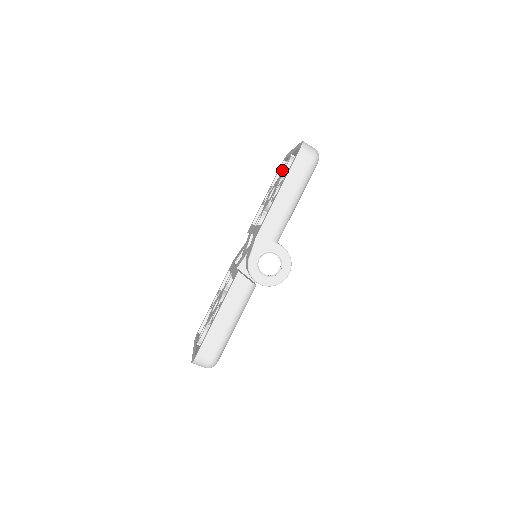
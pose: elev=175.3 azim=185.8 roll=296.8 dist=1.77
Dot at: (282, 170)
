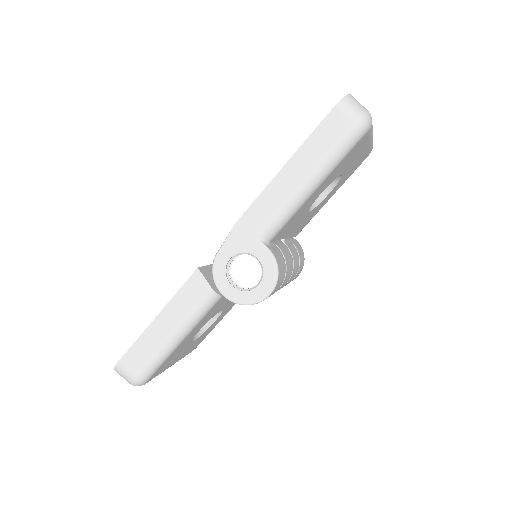
Dot at: occluded
